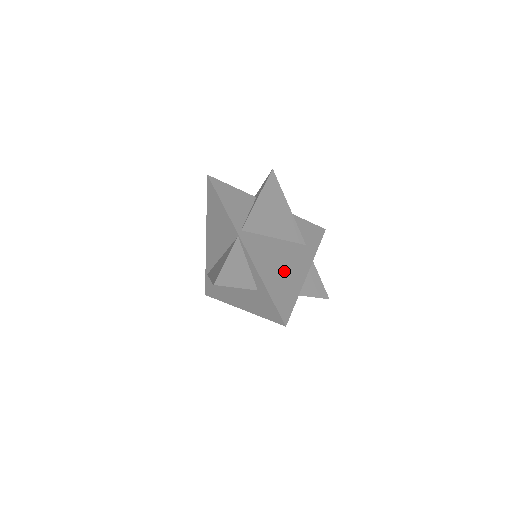
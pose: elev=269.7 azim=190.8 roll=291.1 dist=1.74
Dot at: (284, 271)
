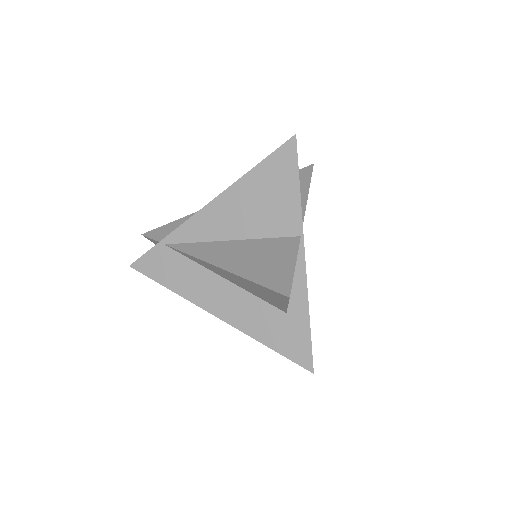
Dot at: occluded
